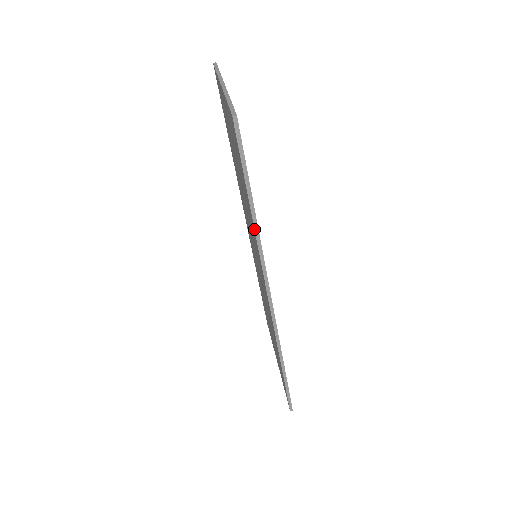
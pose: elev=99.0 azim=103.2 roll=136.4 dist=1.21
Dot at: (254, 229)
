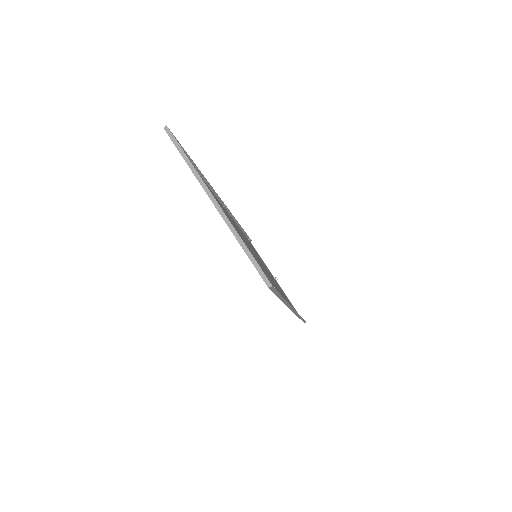
Dot at: occluded
